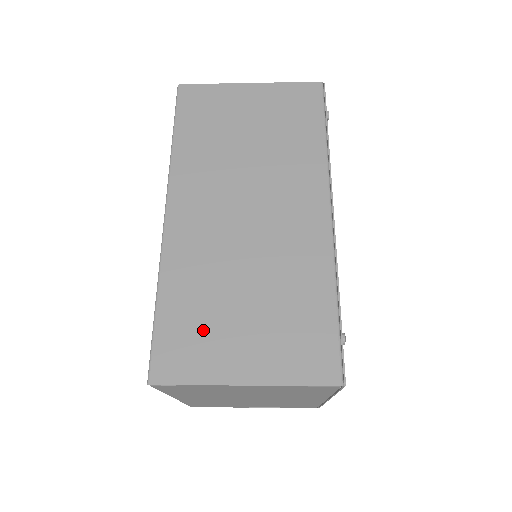
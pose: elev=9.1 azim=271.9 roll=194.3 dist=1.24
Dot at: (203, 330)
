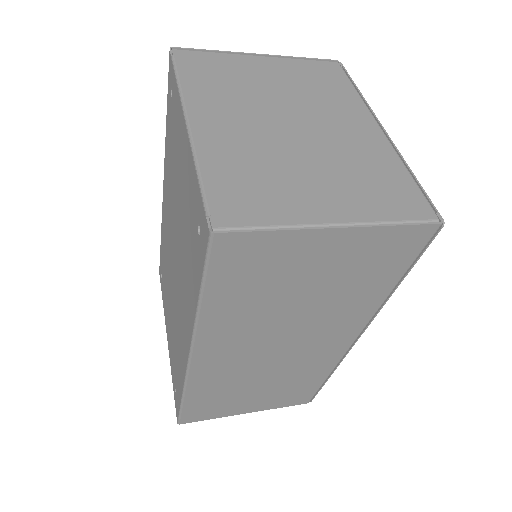
Dot at: (221, 404)
